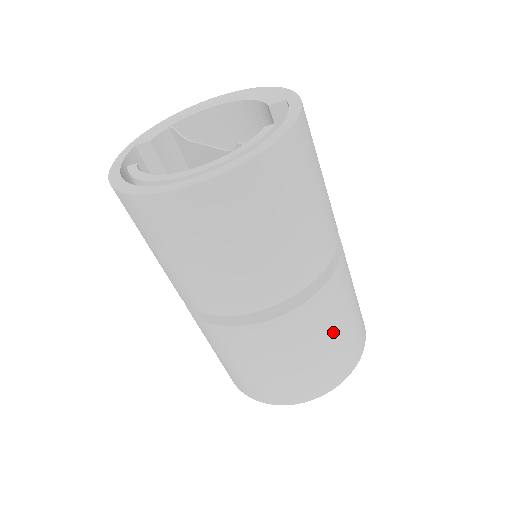
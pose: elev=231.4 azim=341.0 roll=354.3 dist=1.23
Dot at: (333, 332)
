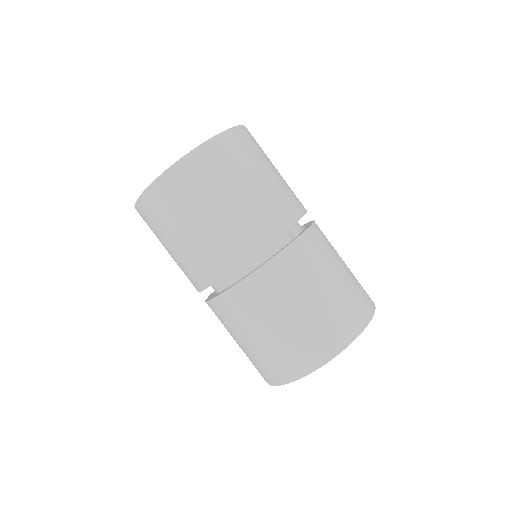
Dot at: (280, 317)
